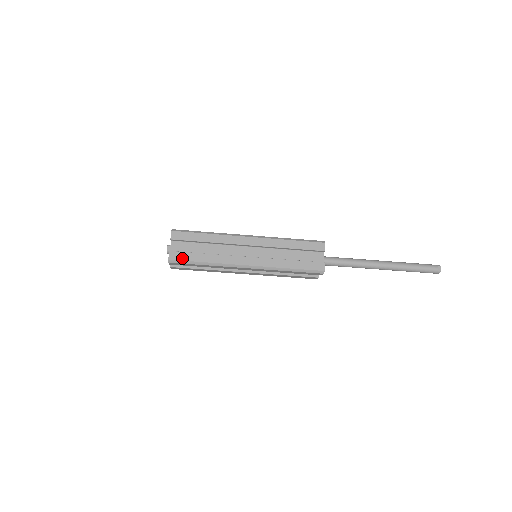
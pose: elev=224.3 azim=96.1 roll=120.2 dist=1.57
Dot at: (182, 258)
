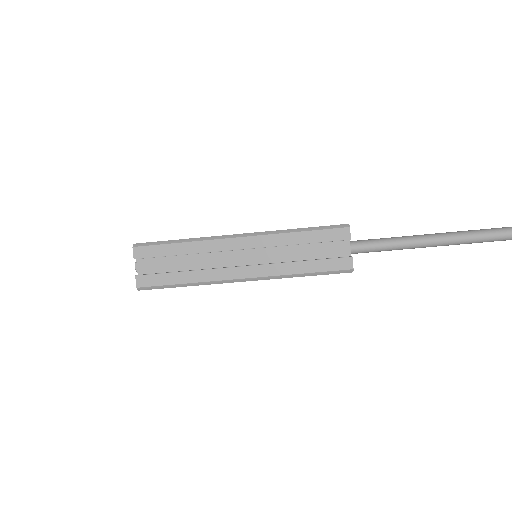
Dot at: (154, 283)
